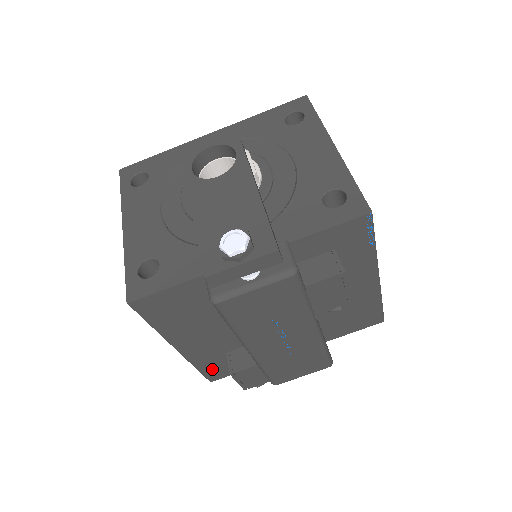
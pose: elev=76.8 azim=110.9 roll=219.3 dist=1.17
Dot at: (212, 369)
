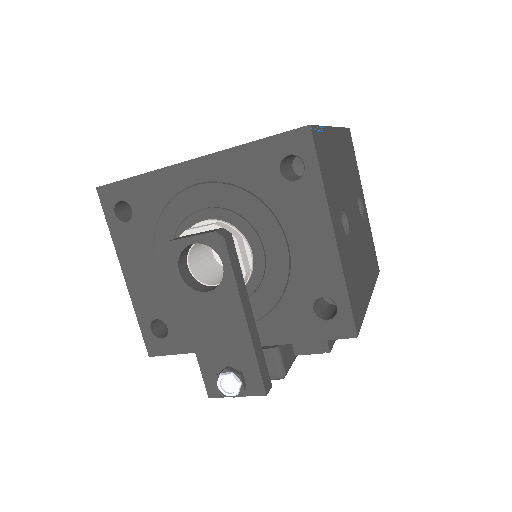
Dot at: occluded
